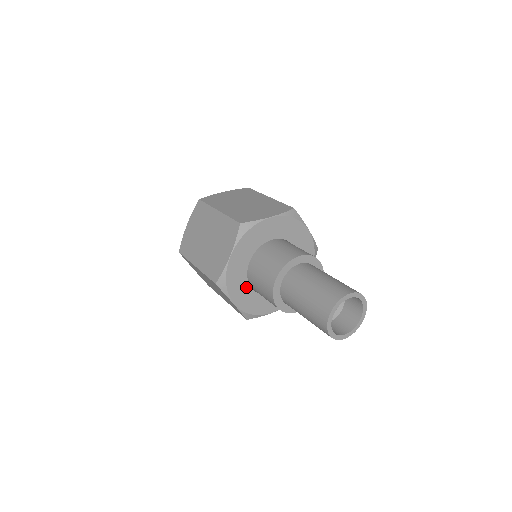
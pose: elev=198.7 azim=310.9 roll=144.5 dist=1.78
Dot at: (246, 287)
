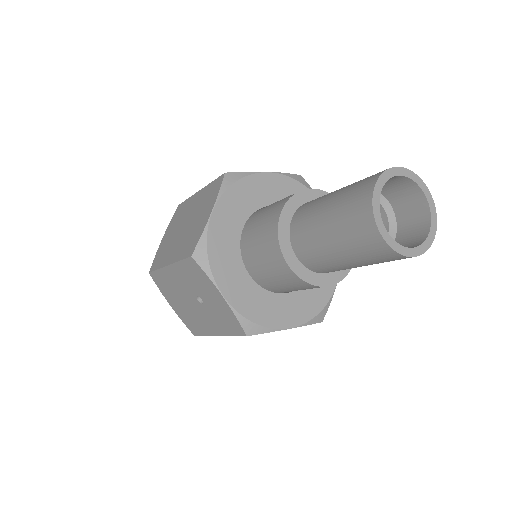
Dot at: (240, 270)
